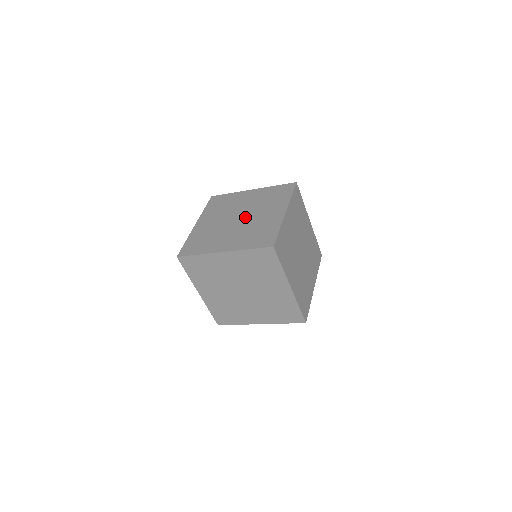
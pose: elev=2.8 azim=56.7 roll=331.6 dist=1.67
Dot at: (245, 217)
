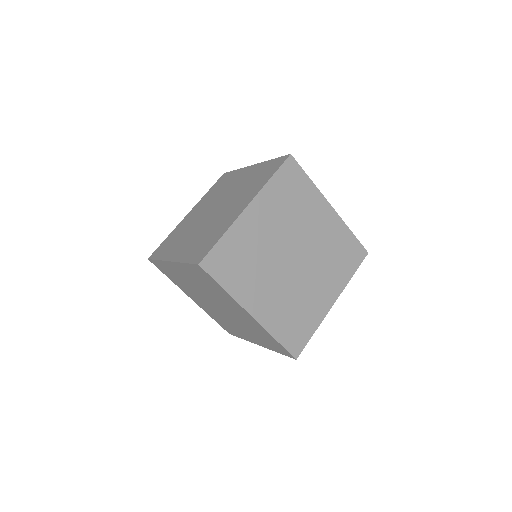
Dot at: (217, 210)
